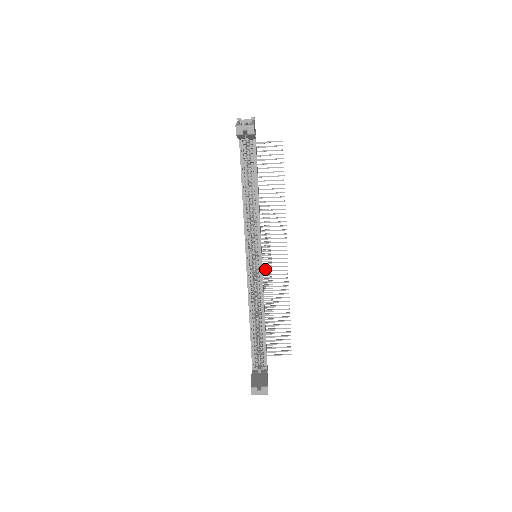
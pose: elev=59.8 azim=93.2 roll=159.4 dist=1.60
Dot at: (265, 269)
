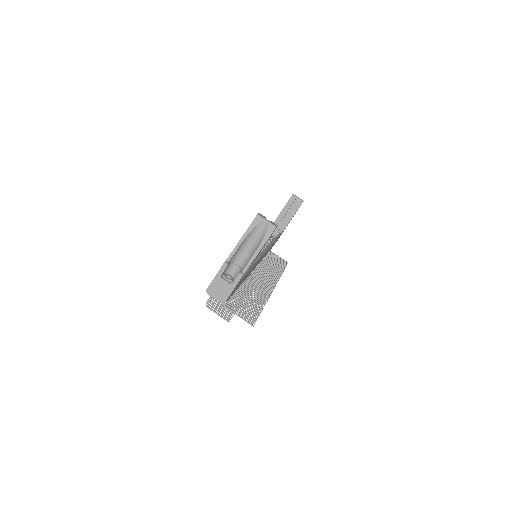
Dot at: occluded
